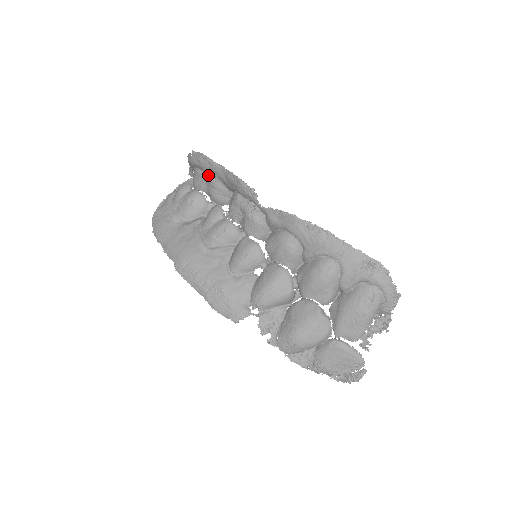
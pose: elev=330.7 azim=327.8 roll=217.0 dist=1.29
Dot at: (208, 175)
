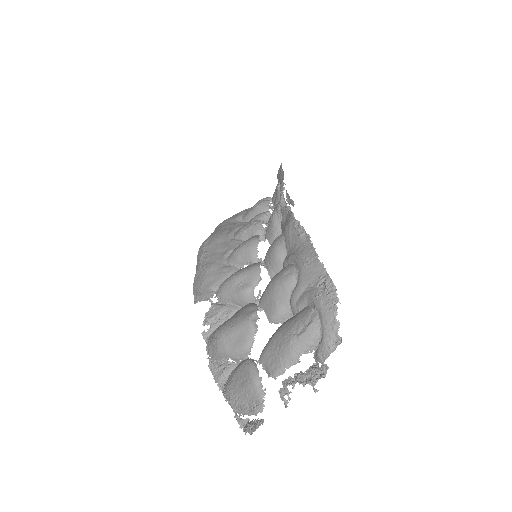
Dot at: (278, 185)
